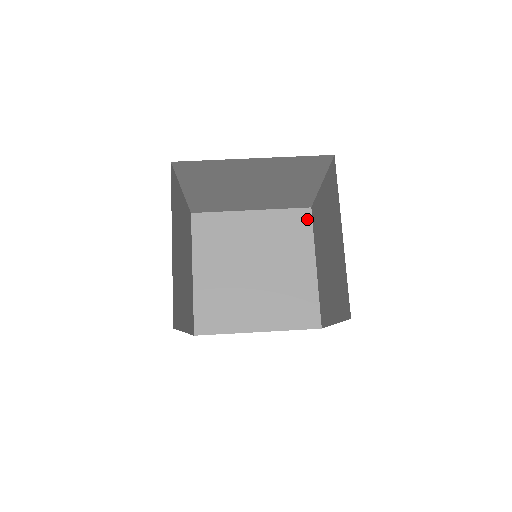
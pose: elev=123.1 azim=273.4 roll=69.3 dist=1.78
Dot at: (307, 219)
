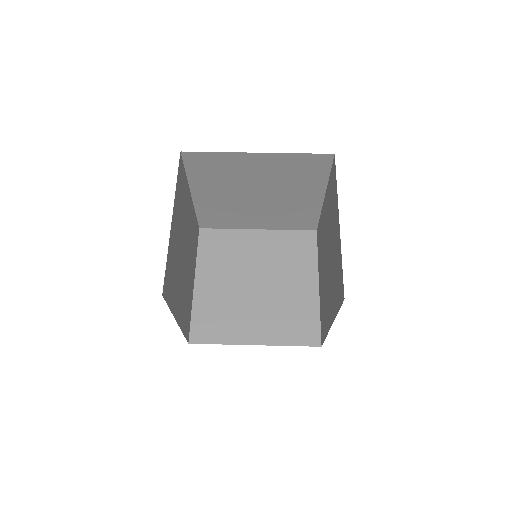
Dot at: (312, 241)
